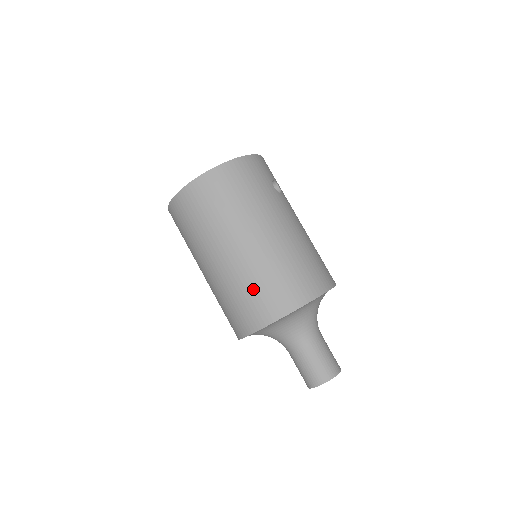
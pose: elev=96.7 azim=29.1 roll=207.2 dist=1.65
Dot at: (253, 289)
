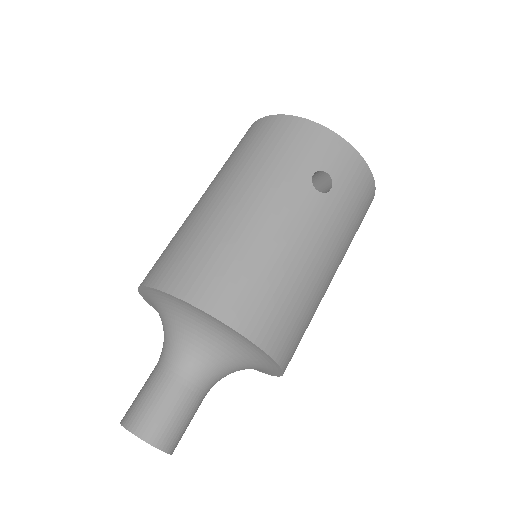
Dot at: (170, 243)
